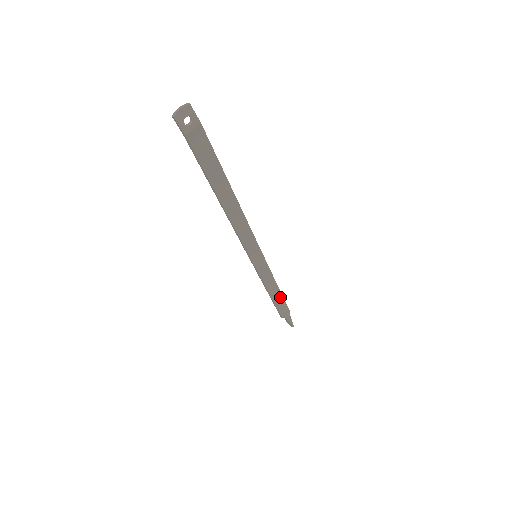
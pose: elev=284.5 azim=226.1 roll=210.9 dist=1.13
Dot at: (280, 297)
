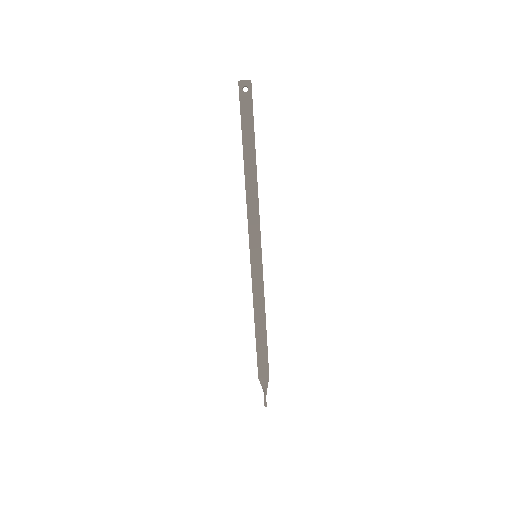
Dot at: (264, 341)
